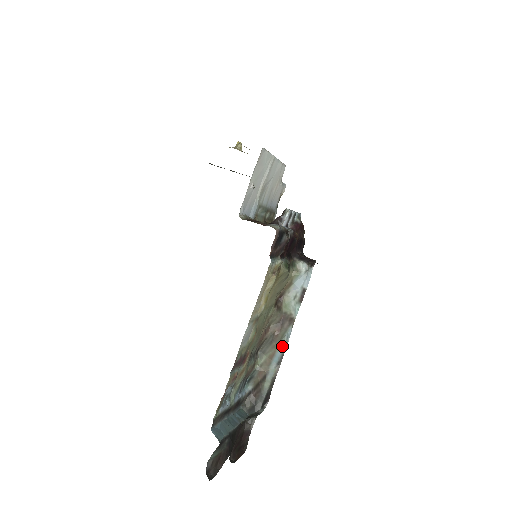
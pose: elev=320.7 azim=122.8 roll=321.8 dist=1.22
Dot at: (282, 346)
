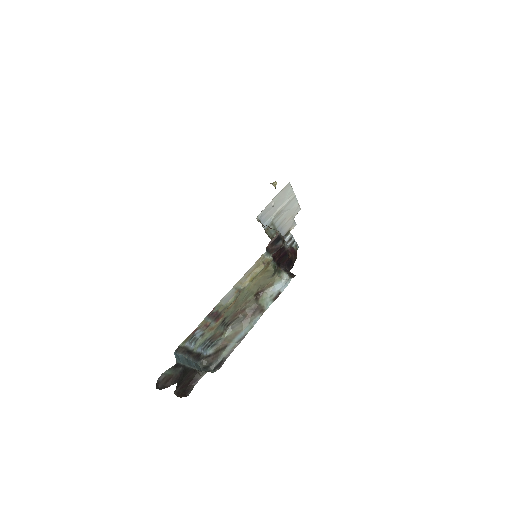
Dot at: (248, 328)
